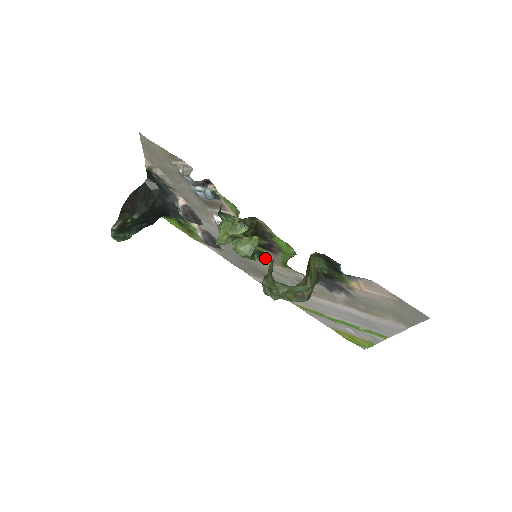
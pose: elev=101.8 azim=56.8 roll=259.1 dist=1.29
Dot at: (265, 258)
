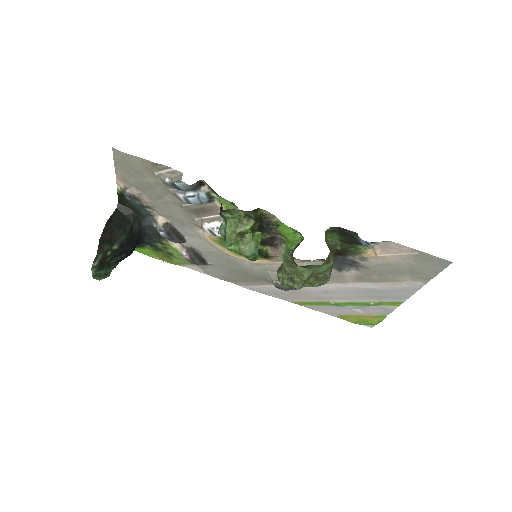
Dot at: (265, 256)
